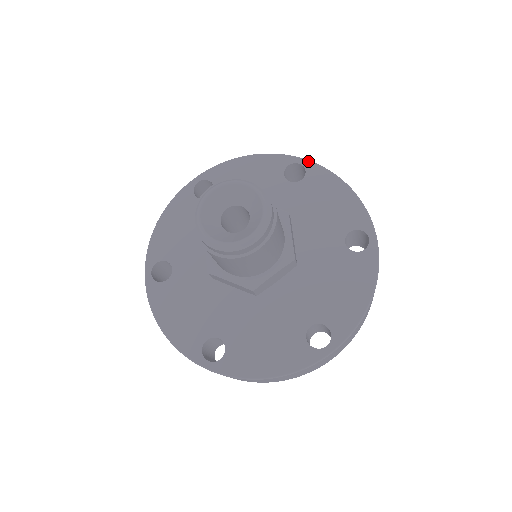
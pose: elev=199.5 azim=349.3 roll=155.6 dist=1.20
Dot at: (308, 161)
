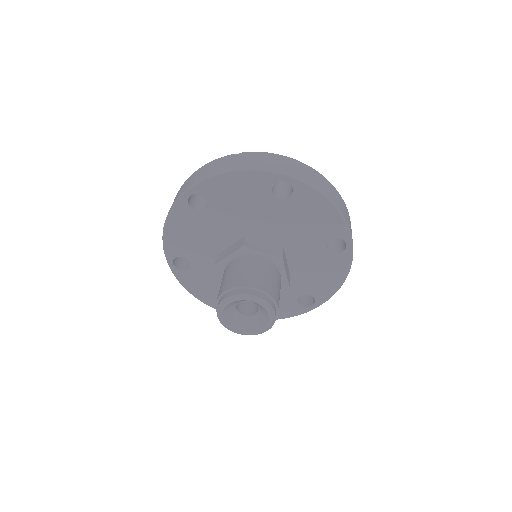
Dot at: (352, 250)
